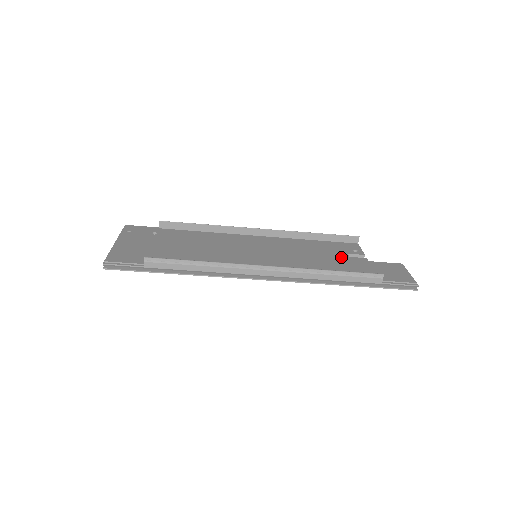
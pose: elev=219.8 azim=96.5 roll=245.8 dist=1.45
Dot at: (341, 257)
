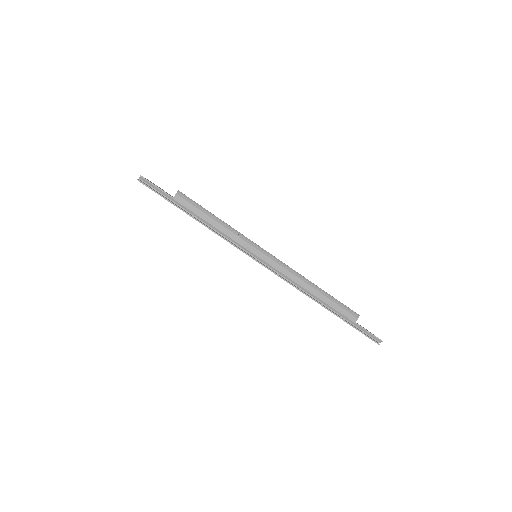
Dot at: occluded
